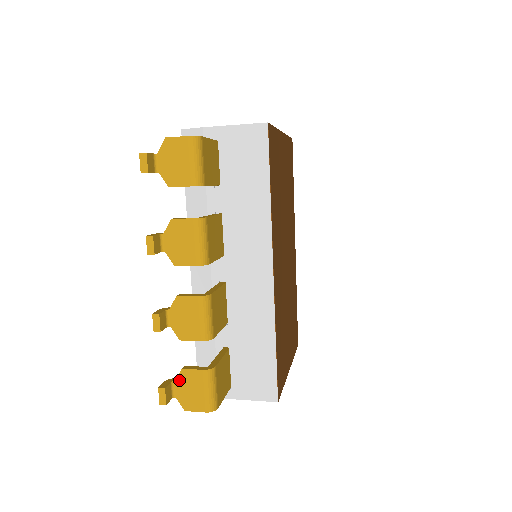
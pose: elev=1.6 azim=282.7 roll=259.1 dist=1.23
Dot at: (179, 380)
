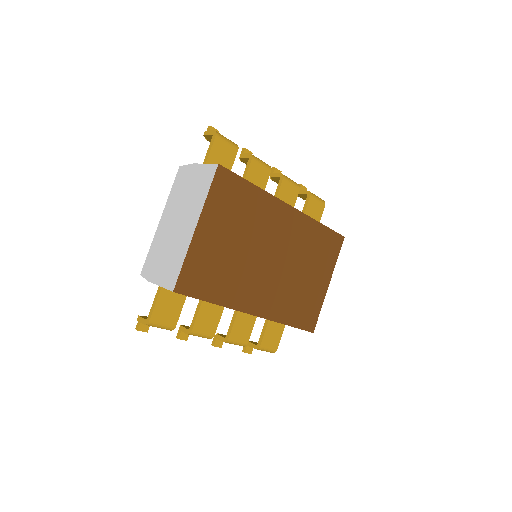
Dot at: occluded
